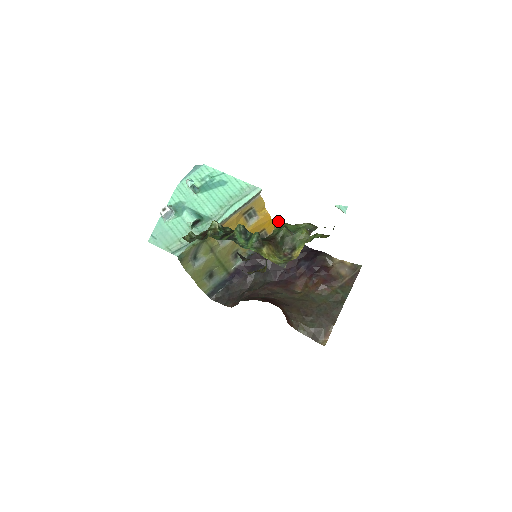
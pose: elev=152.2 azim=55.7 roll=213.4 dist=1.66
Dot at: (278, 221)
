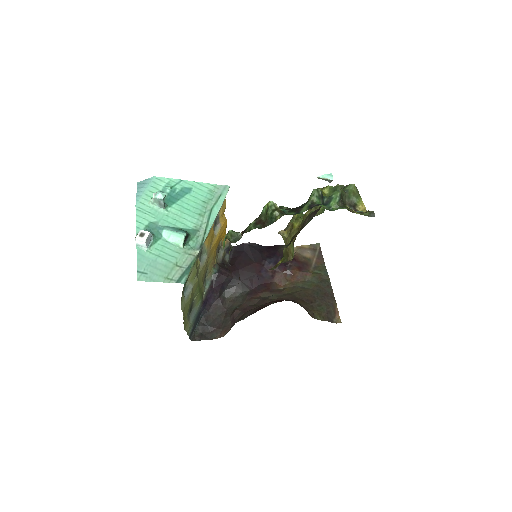
Dot at: occluded
